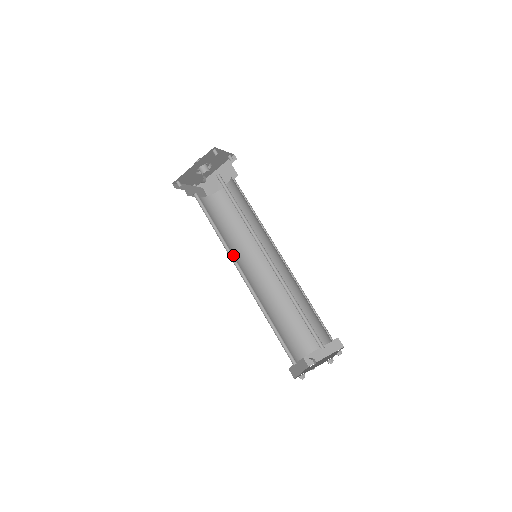
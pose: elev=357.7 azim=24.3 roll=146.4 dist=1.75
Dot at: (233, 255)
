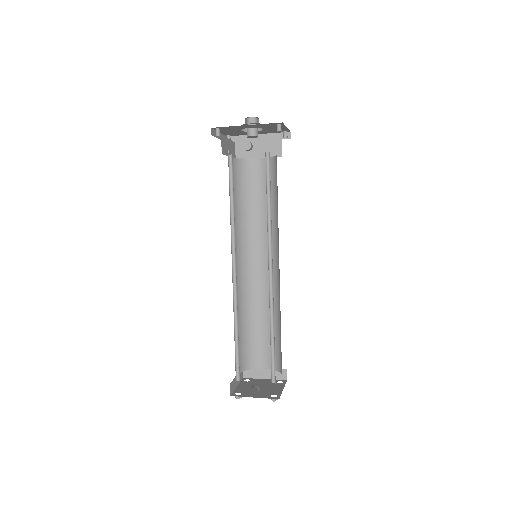
Dot at: occluded
